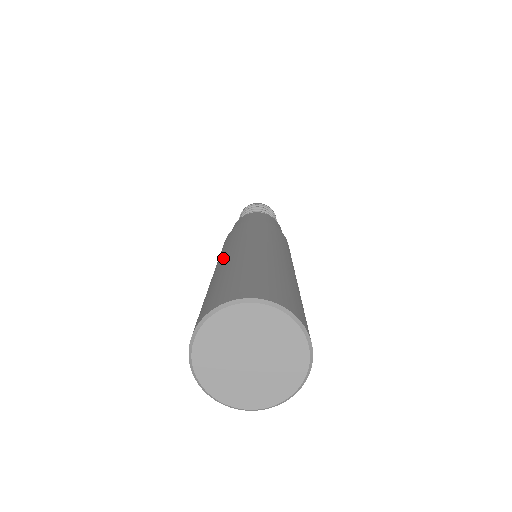
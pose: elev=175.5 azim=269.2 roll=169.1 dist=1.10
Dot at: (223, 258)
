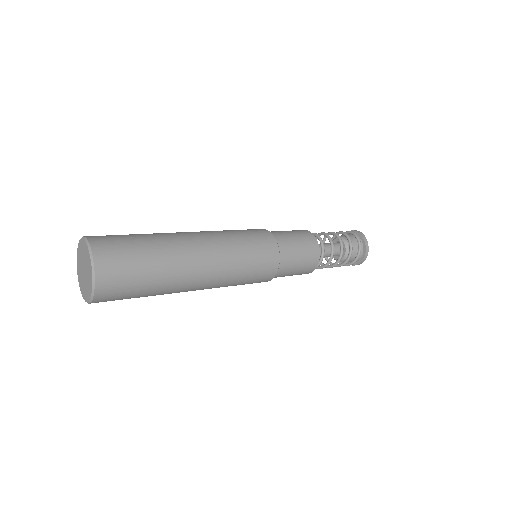
Dot at: occluded
